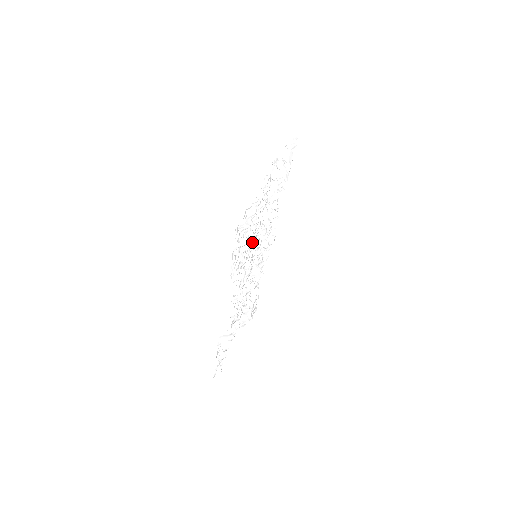
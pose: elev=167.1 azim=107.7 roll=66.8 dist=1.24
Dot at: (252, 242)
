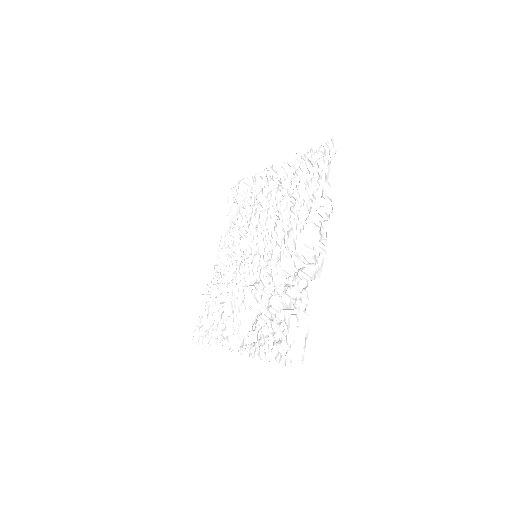
Dot at: (276, 218)
